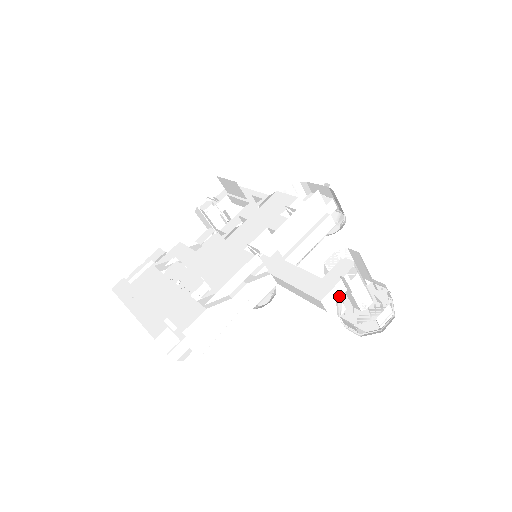
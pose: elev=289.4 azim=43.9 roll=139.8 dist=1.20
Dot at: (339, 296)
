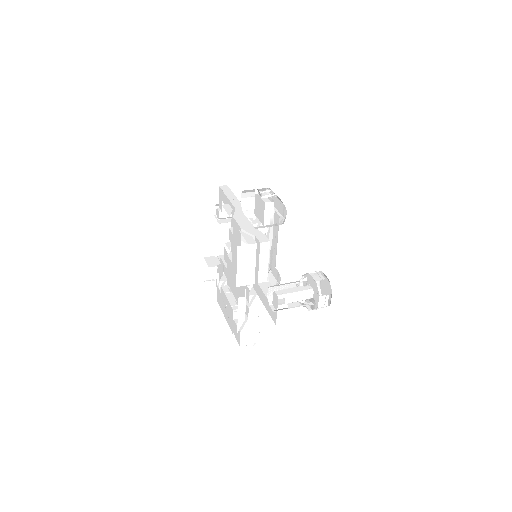
Dot at: (285, 313)
